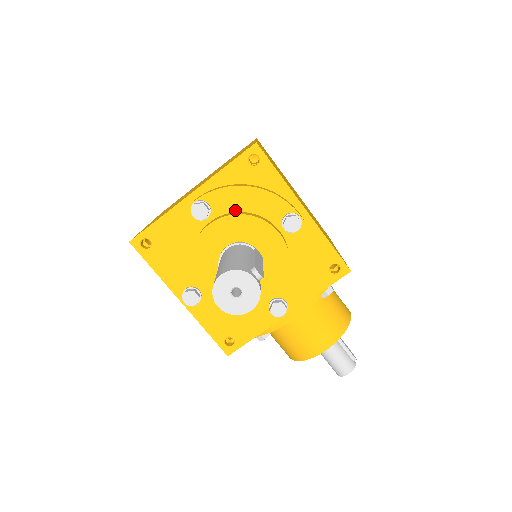
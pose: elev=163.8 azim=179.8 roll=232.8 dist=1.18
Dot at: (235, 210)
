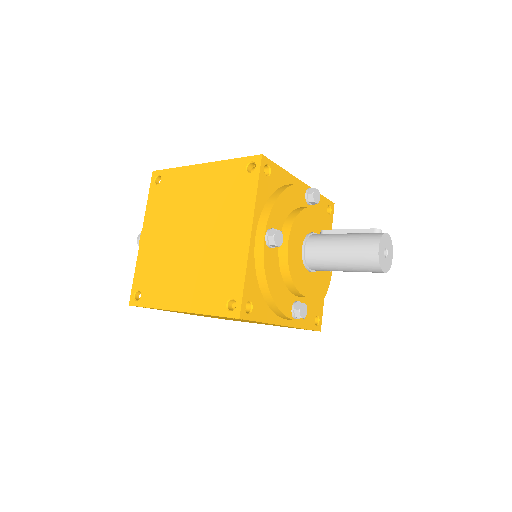
Dot at: (285, 218)
